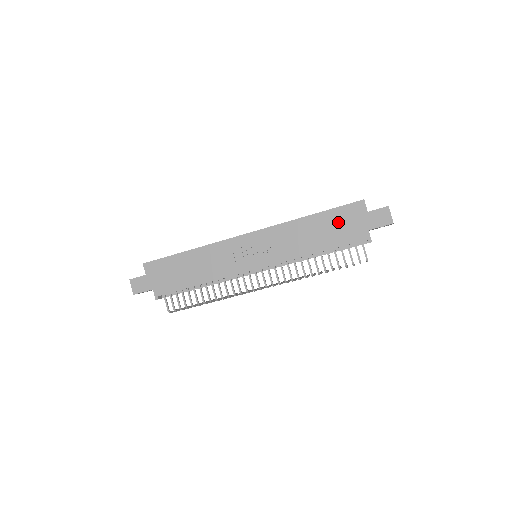
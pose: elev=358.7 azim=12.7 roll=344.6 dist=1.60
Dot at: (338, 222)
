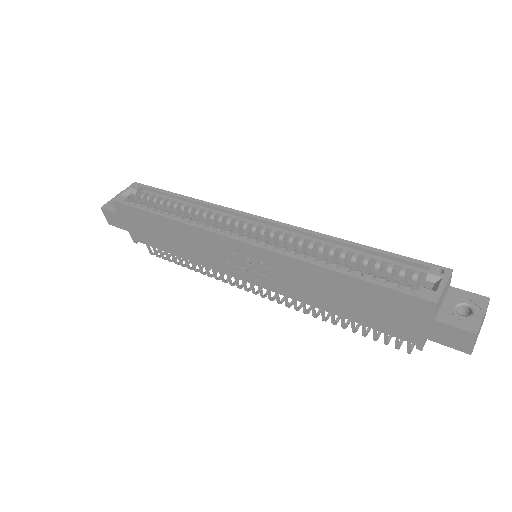
Dot at: (378, 303)
